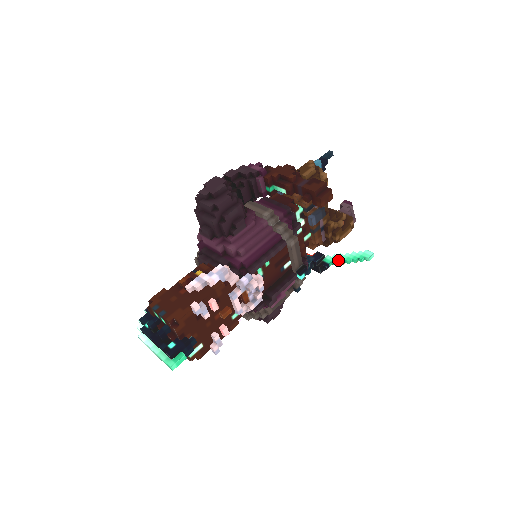
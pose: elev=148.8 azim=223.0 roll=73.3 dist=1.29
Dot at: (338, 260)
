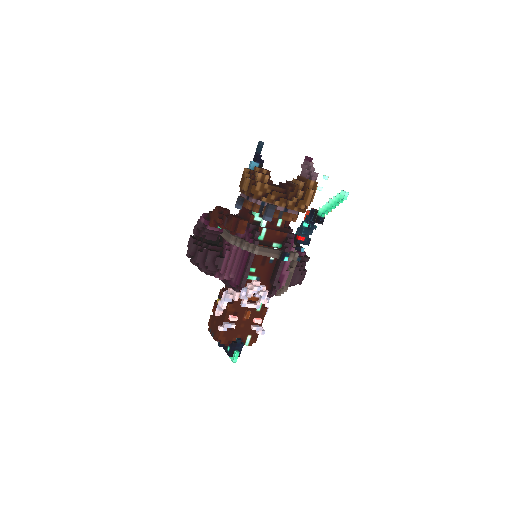
Dot at: (325, 210)
